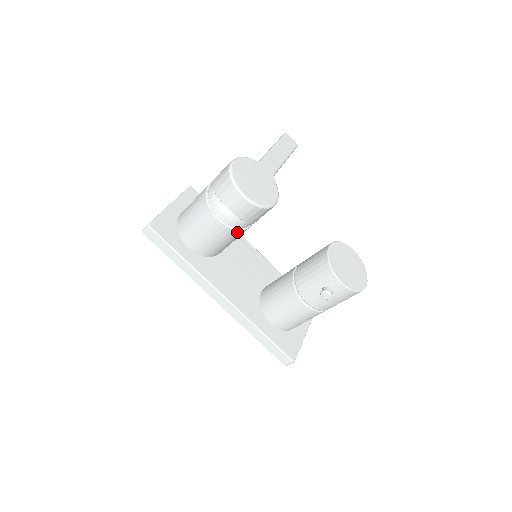
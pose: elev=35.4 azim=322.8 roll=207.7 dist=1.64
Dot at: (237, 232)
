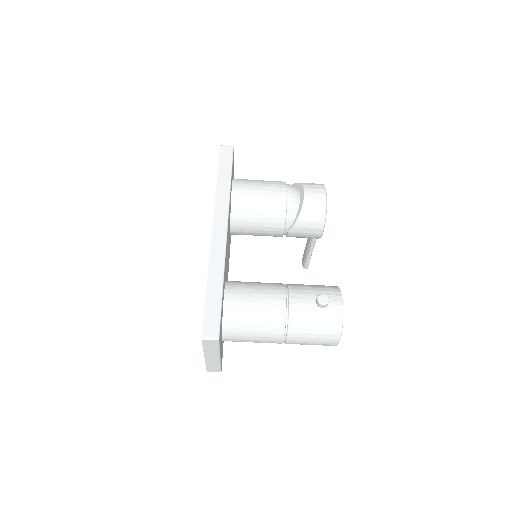
Dot at: (282, 216)
